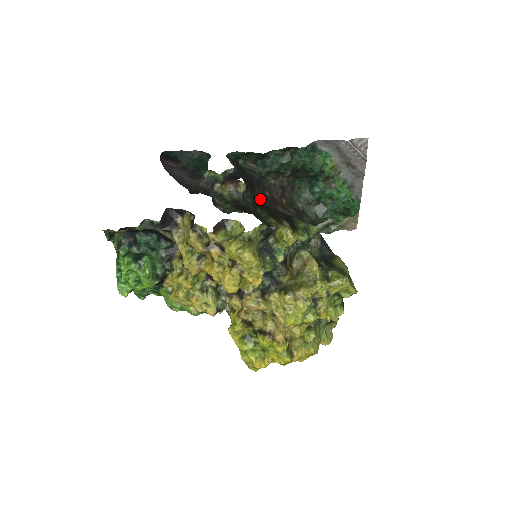
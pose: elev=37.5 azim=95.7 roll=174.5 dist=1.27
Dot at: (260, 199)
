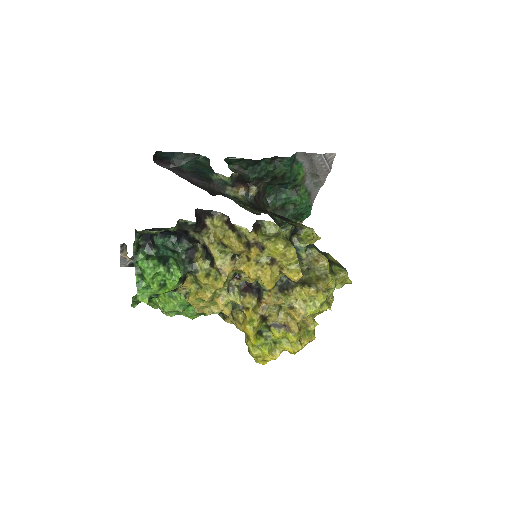
Dot at: occluded
